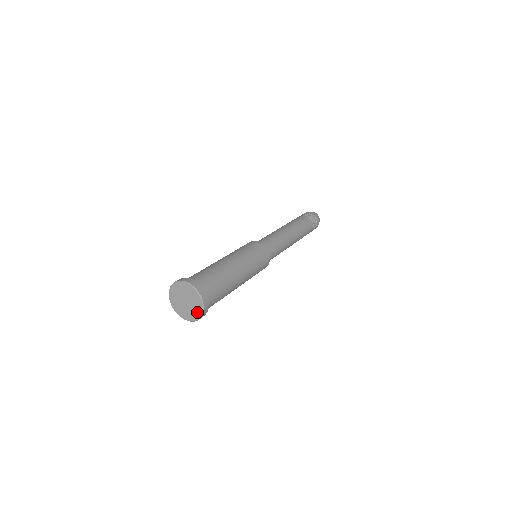
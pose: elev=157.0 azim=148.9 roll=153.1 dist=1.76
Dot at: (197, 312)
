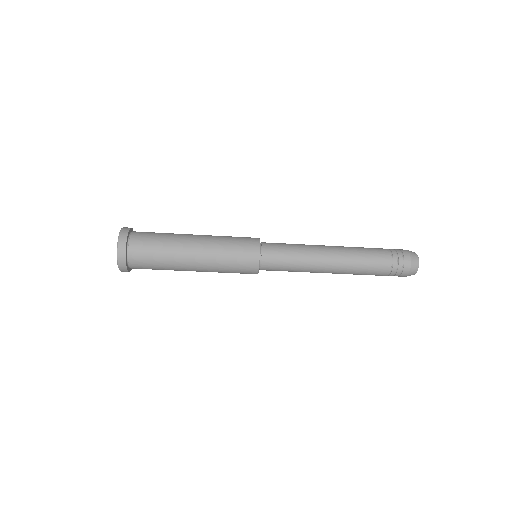
Dot at: occluded
